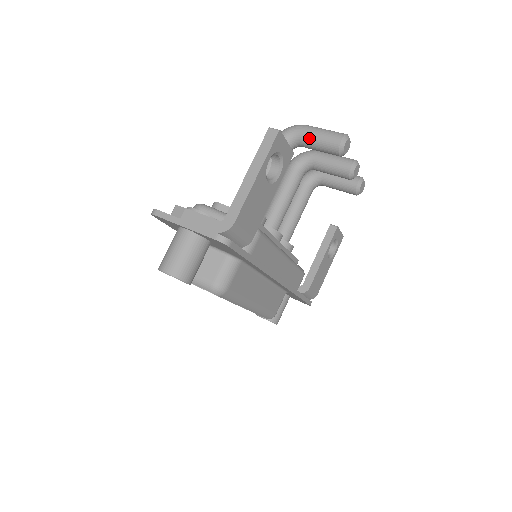
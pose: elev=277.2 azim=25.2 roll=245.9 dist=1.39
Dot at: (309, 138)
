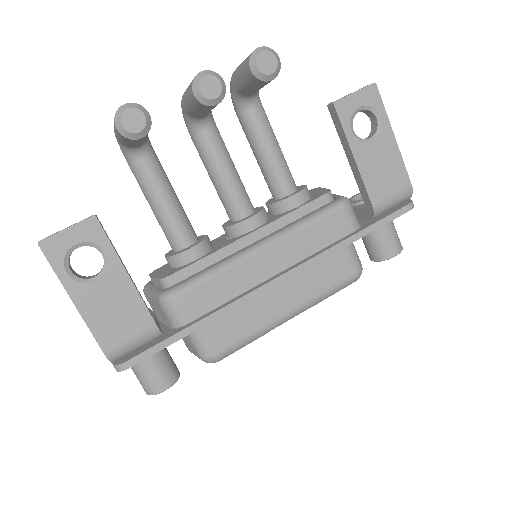
Dot at: (122, 142)
